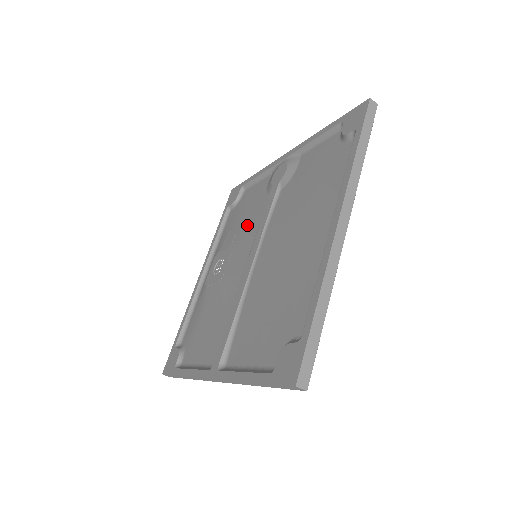
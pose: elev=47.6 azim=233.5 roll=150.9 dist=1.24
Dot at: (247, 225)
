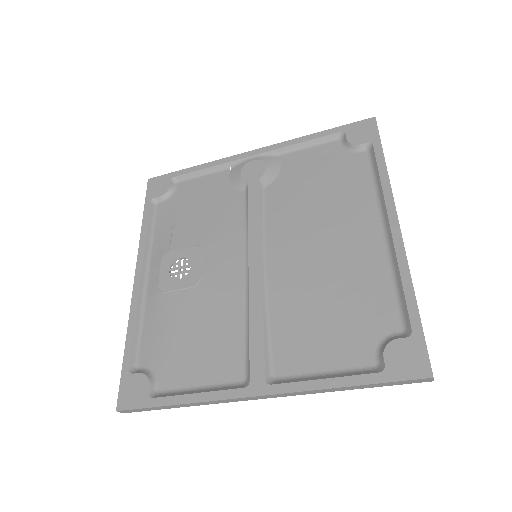
Dot at: (217, 222)
